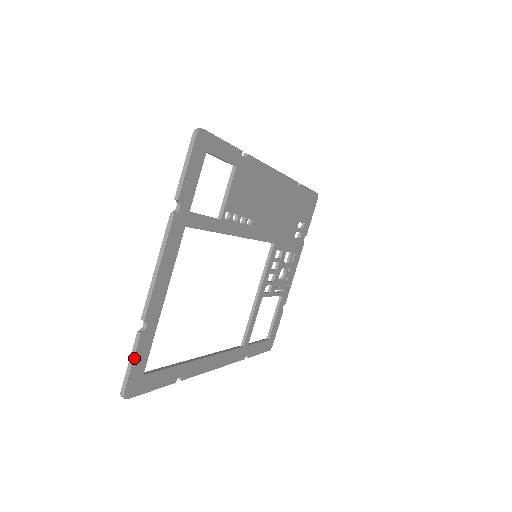
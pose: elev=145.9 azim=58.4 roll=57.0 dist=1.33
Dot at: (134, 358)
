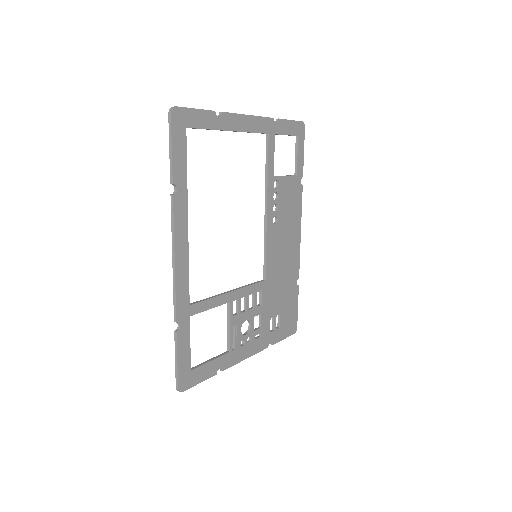
Dot at: (200, 110)
